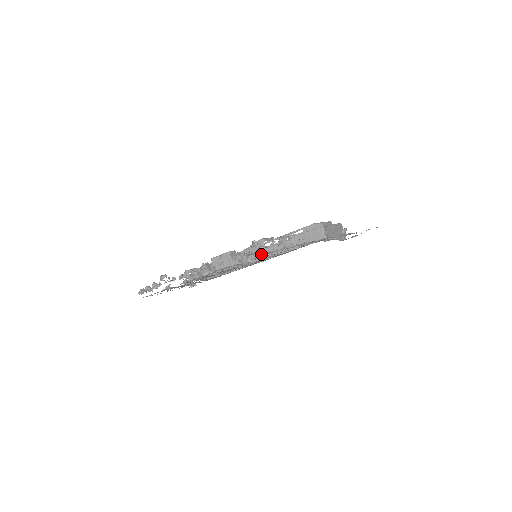
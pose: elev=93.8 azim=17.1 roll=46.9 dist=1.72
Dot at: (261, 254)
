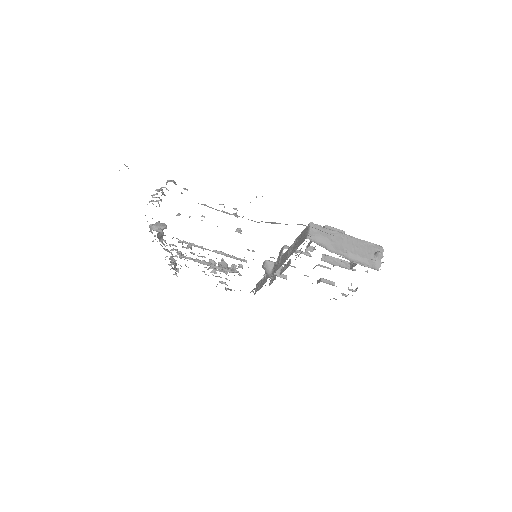
Dot at: (277, 264)
